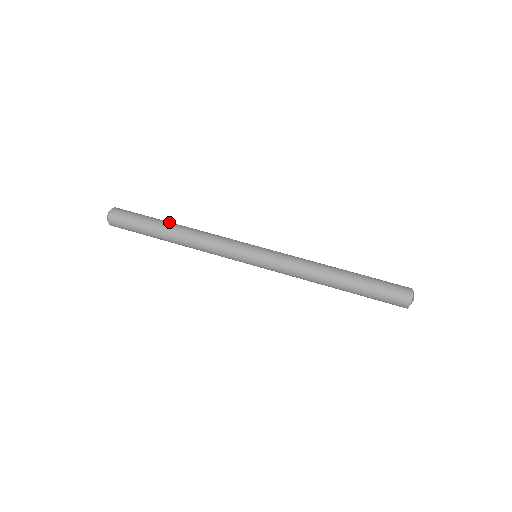
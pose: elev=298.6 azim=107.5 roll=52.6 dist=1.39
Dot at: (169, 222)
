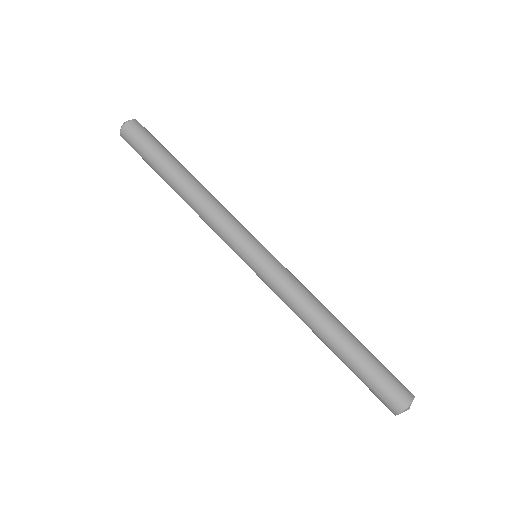
Dot at: (180, 167)
